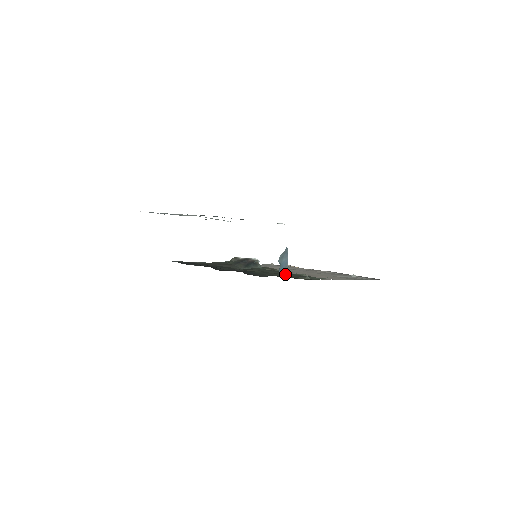
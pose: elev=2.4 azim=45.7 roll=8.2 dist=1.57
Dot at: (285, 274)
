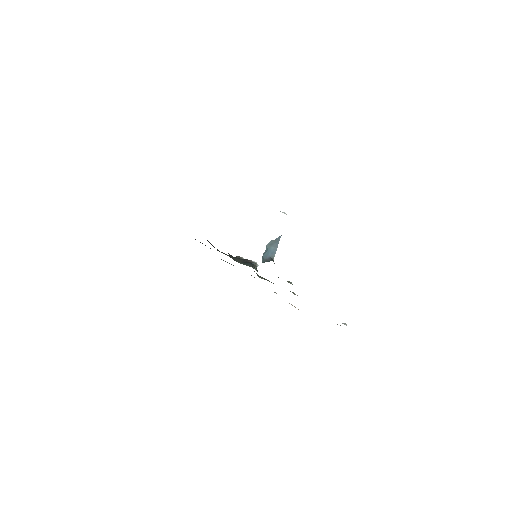
Dot at: (267, 261)
